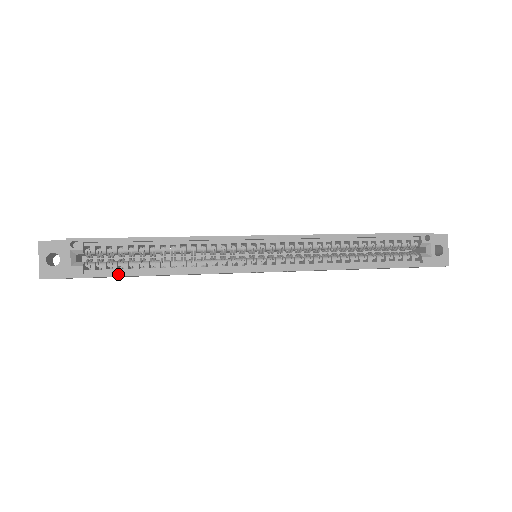
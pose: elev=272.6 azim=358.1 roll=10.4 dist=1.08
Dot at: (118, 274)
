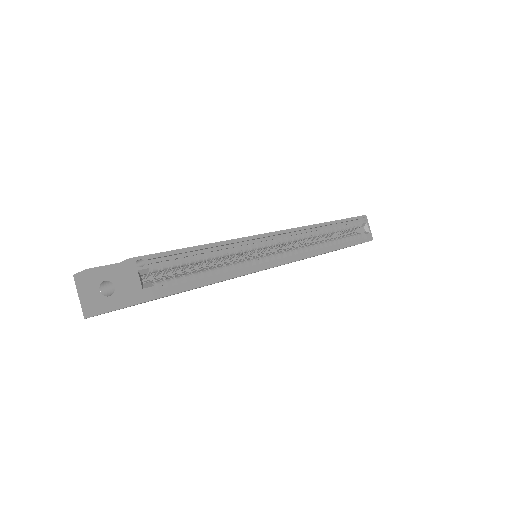
Dot at: (187, 288)
